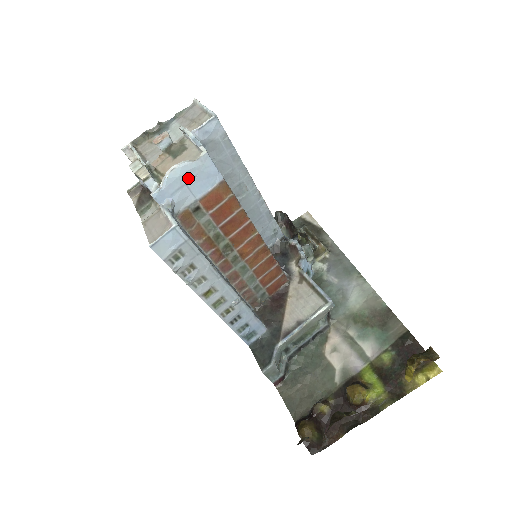
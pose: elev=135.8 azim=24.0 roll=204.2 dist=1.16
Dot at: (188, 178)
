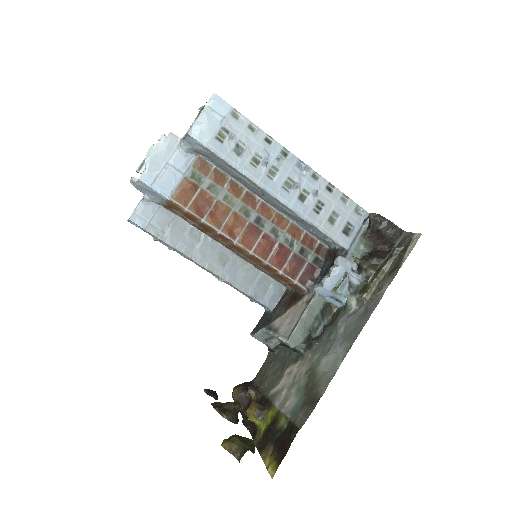
Dot at: (143, 188)
